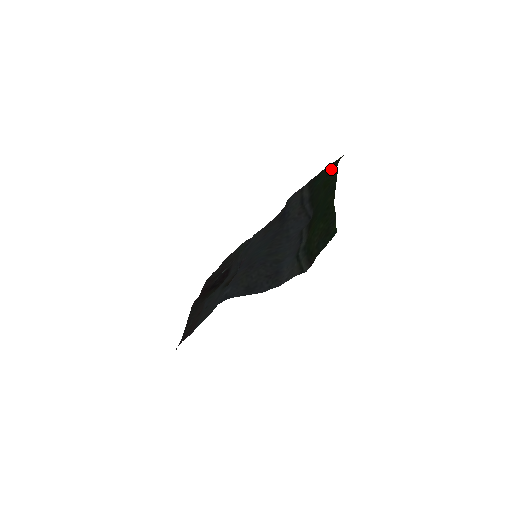
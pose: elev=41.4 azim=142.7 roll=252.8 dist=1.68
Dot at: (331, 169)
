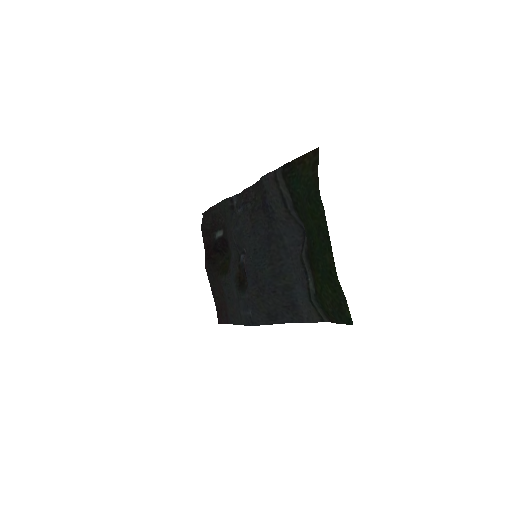
Dot at: (312, 192)
